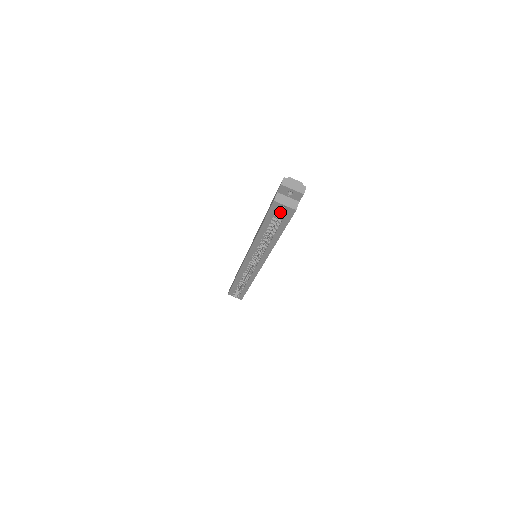
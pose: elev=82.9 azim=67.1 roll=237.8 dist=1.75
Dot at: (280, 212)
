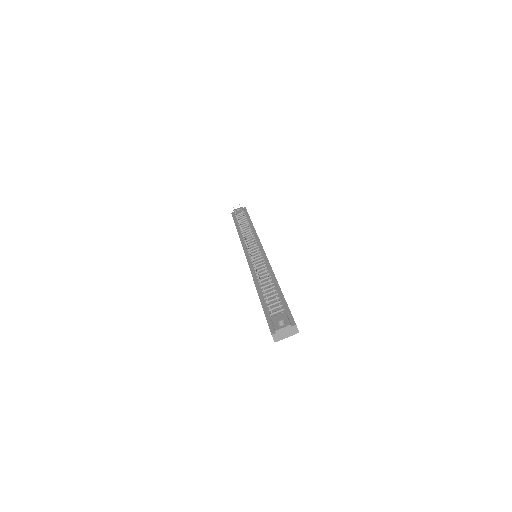
Dot at: occluded
